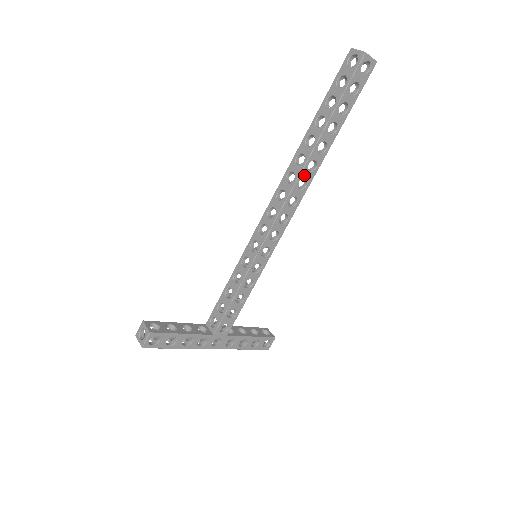
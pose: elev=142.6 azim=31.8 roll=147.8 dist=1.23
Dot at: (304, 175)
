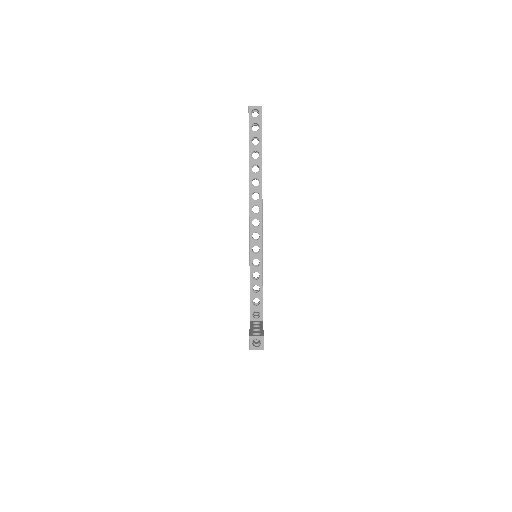
Dot at: occluded
